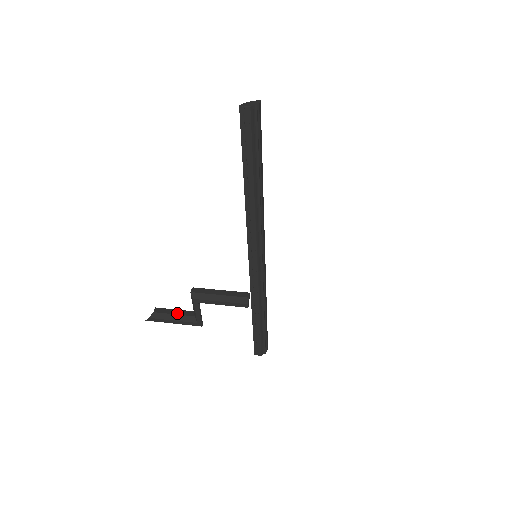
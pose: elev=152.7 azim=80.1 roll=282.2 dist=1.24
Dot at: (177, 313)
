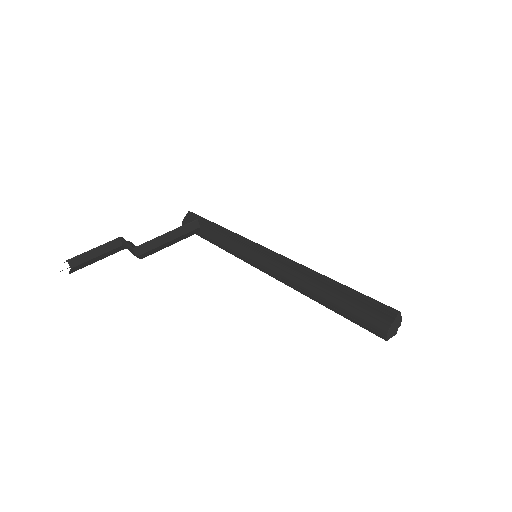
Dot at: (100, 253)
